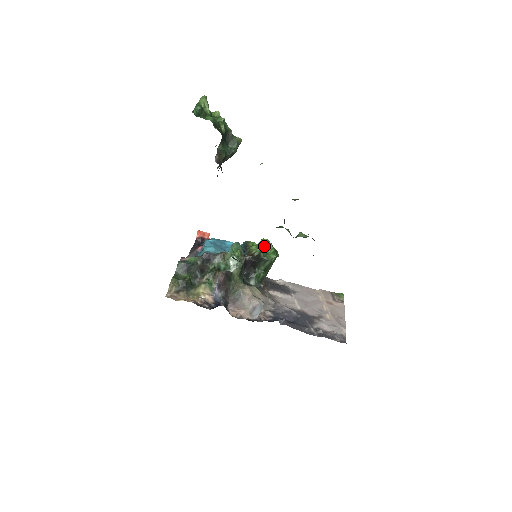
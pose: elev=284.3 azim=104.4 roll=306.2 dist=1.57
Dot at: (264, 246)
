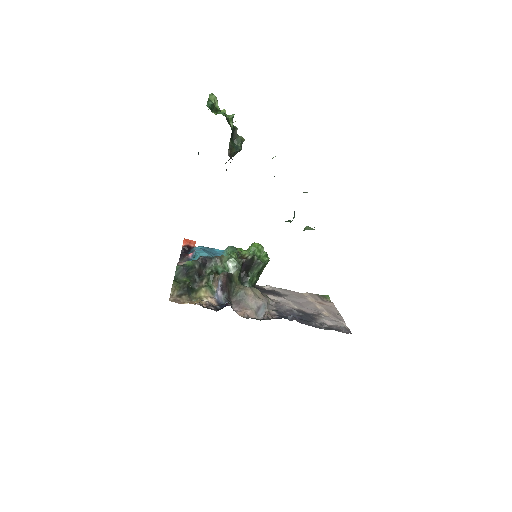
Dot at: (256, 249)
